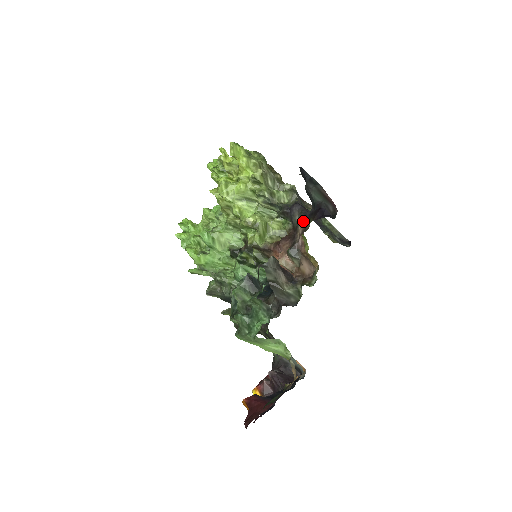
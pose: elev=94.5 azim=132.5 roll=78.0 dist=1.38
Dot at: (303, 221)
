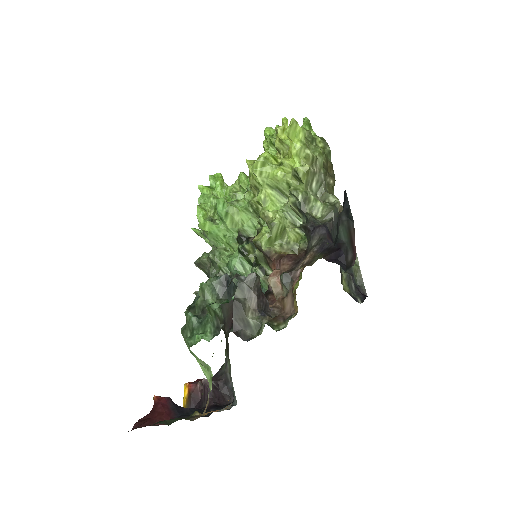
Dot at: (316, 251)
